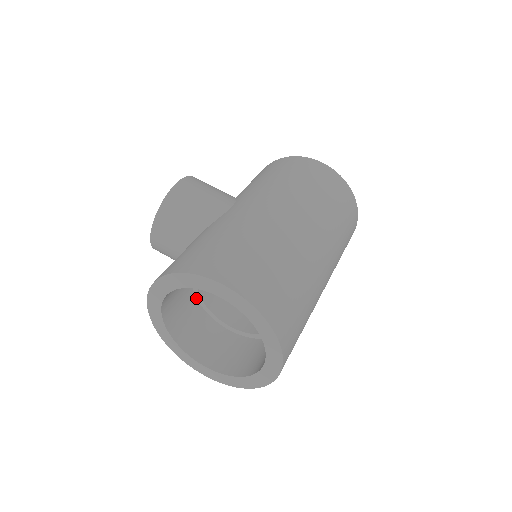
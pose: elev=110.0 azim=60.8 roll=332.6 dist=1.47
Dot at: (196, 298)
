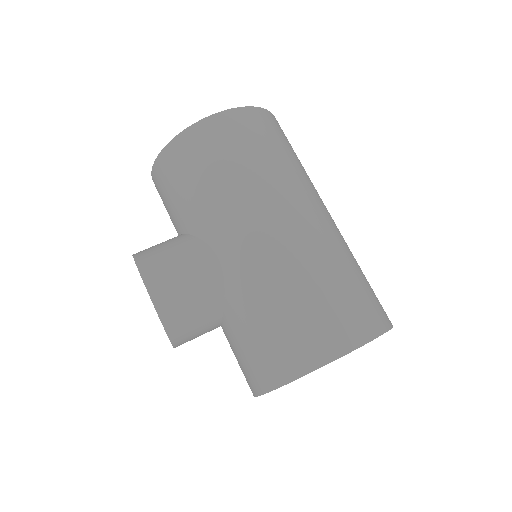
Dot at: occluded
